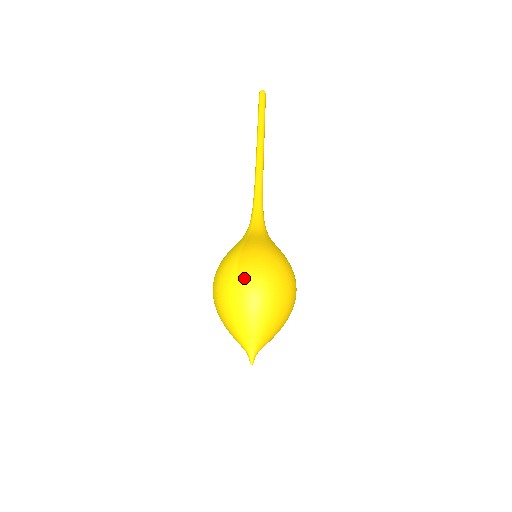
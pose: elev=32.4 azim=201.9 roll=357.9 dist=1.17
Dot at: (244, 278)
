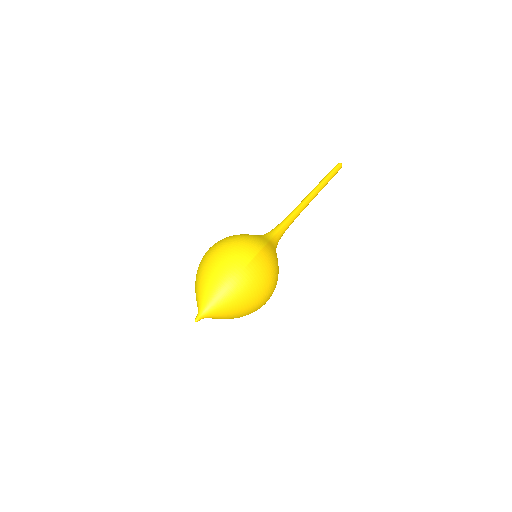
Dot at: (255, 266)
